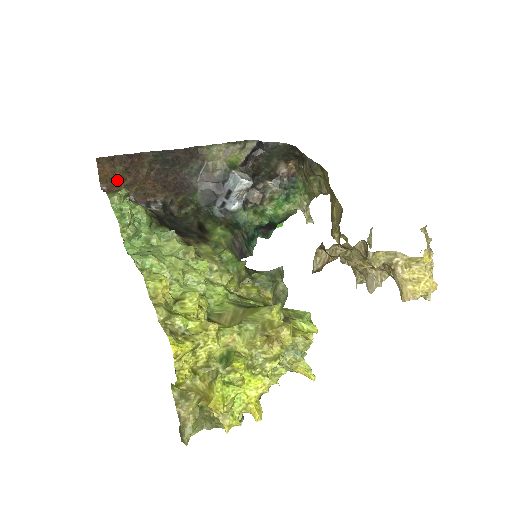
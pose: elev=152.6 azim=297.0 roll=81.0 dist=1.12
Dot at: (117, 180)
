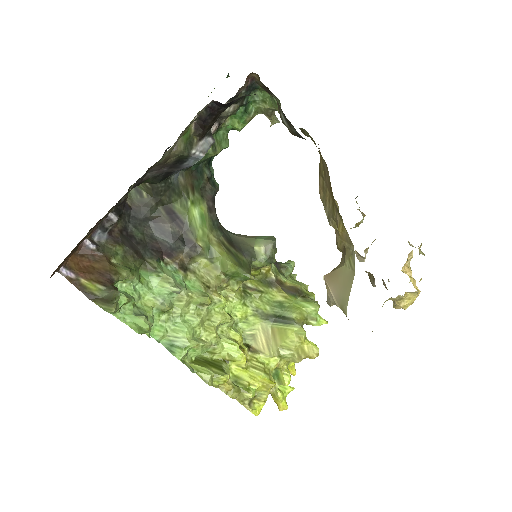
Dot at: occluded
